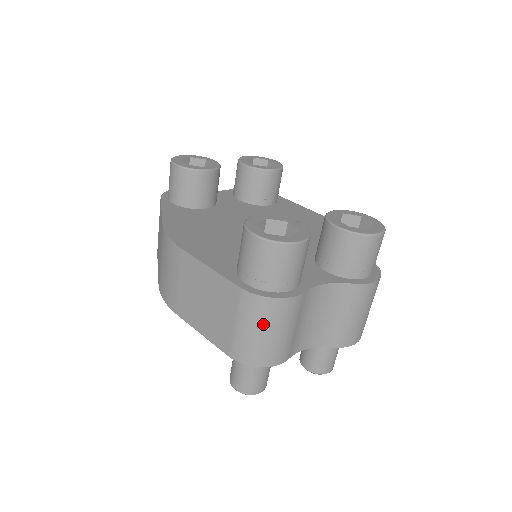
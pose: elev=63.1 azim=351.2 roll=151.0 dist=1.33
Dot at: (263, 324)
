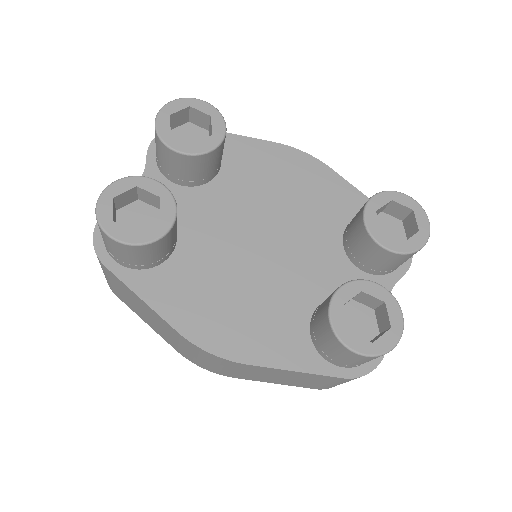
Dot at: occluded
